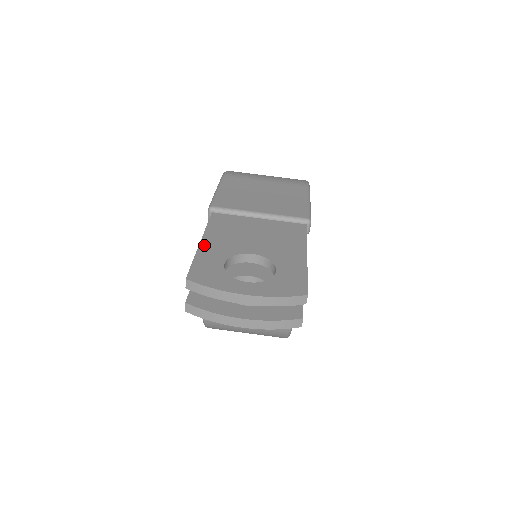
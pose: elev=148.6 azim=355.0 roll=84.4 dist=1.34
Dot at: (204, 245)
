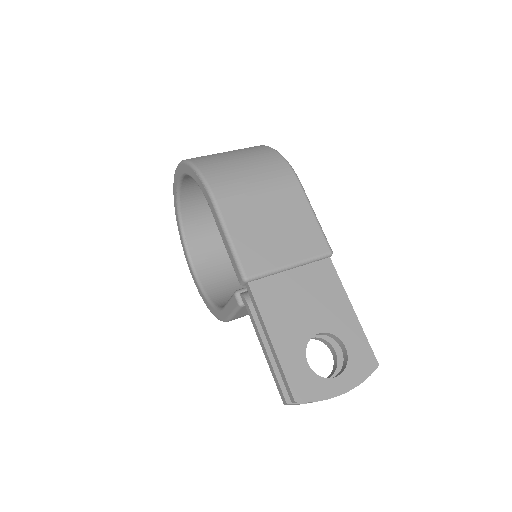
Dot at: (277, 345)
